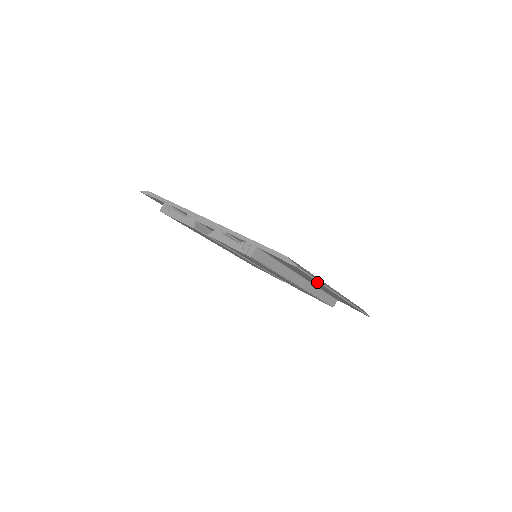
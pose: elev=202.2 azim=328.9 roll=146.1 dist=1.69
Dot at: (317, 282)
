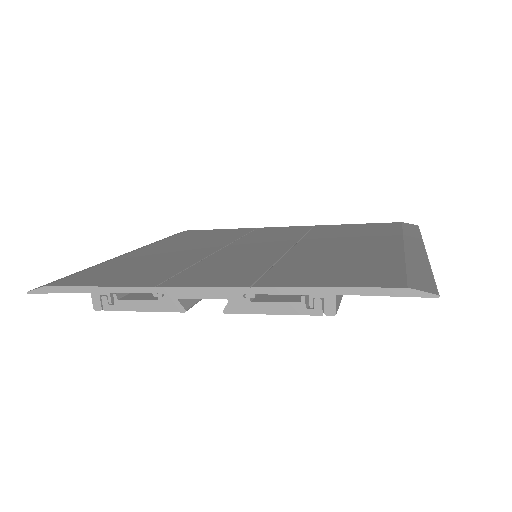
Dot at: occluded
